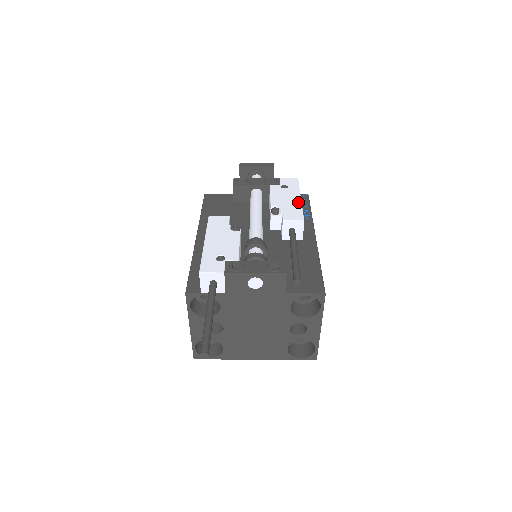
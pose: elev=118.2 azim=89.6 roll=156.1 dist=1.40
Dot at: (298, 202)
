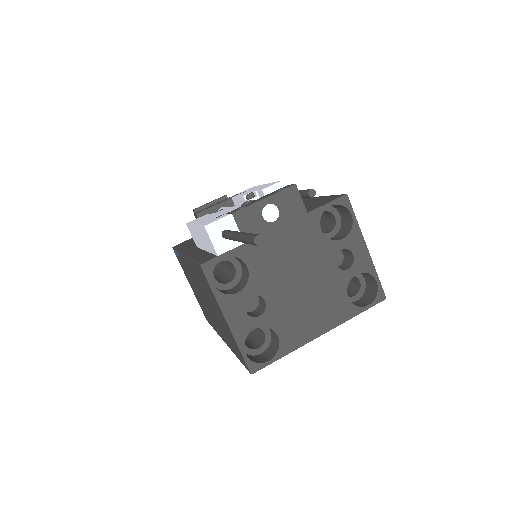
Dot at: (266, 184)
